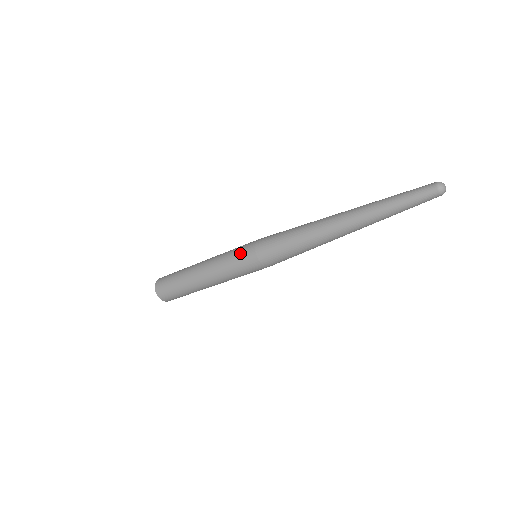
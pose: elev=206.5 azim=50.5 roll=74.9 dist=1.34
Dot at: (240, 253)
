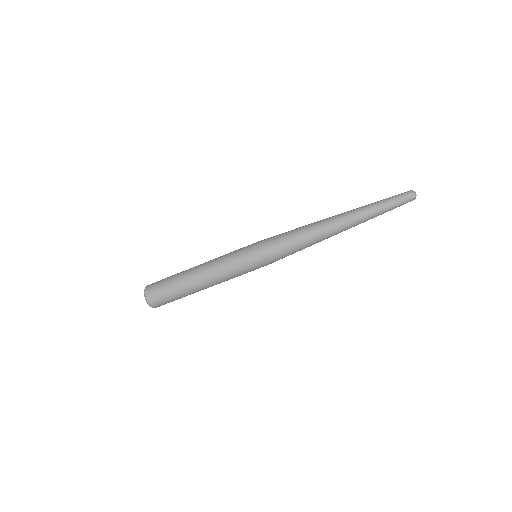
Dot at: (244, 247)
